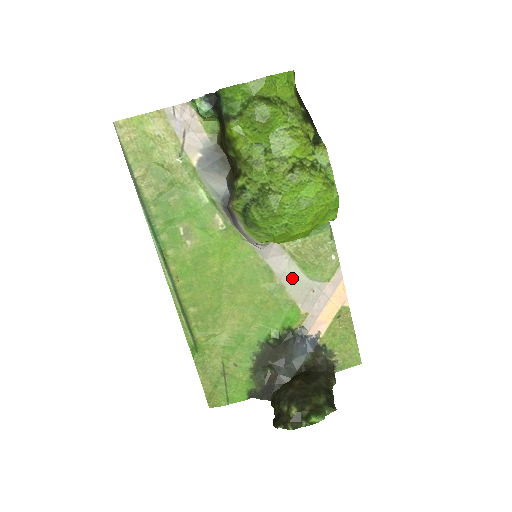
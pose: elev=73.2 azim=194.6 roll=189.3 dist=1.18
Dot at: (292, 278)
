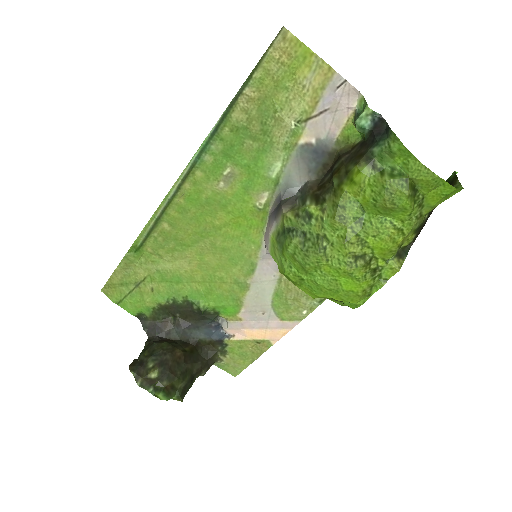
Dot at: (261, 291)
